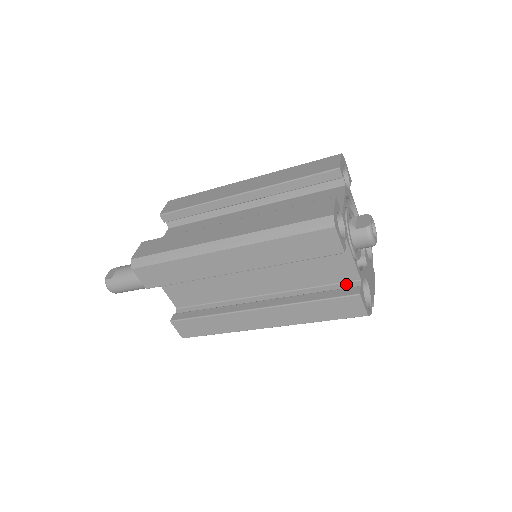
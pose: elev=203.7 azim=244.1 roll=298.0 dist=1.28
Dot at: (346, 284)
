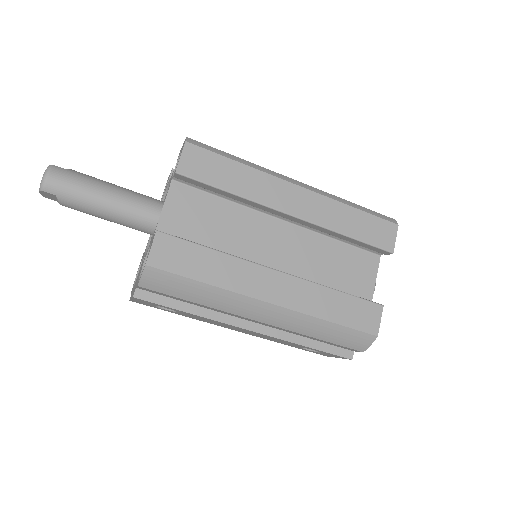
Dot at: occluded
